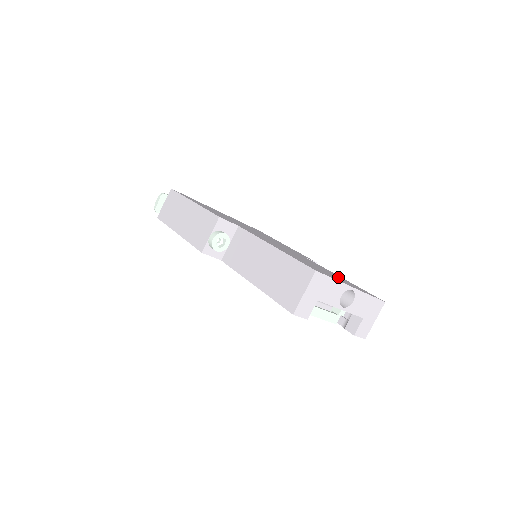
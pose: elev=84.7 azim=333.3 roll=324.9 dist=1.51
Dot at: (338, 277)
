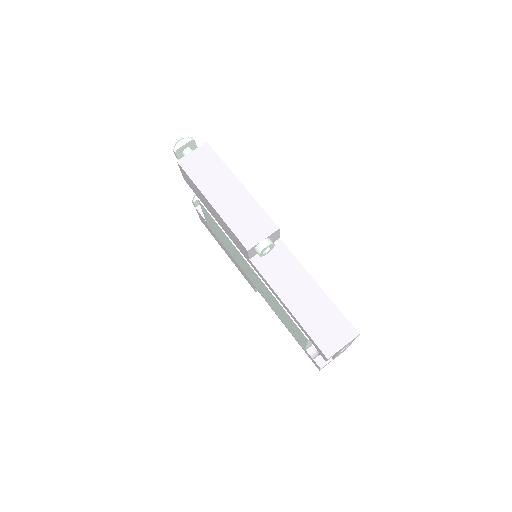
Dot at: occluded
